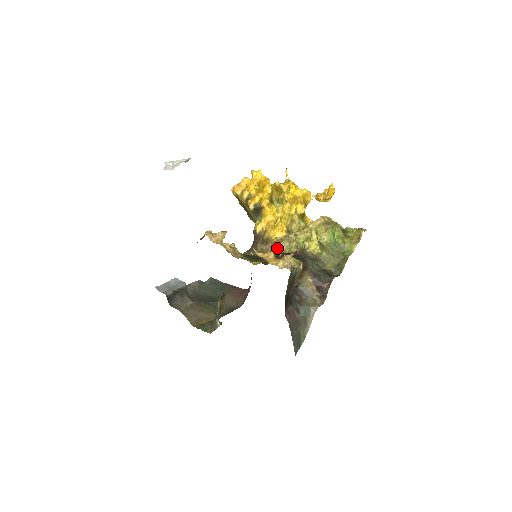
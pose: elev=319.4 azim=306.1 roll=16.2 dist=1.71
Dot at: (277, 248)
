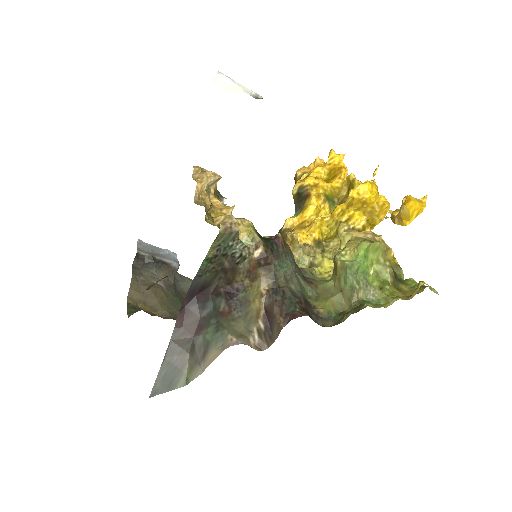
Dot at: occluded
